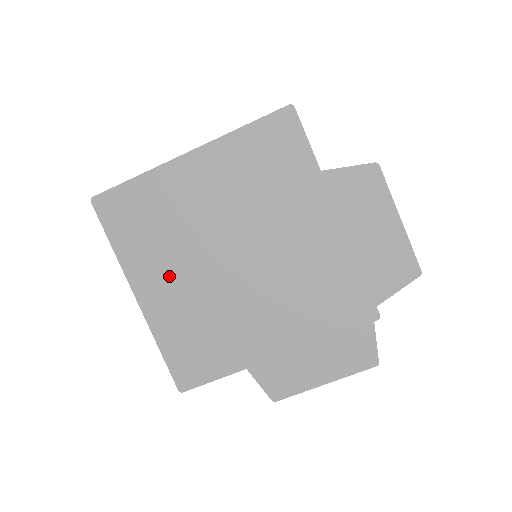
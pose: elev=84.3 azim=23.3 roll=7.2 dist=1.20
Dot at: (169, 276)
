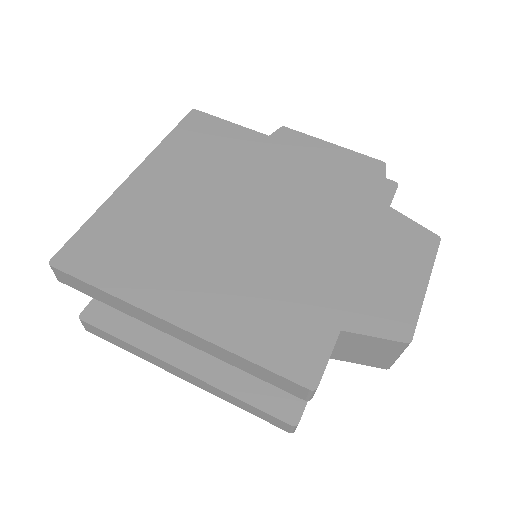
Dot at: (193, 275)
